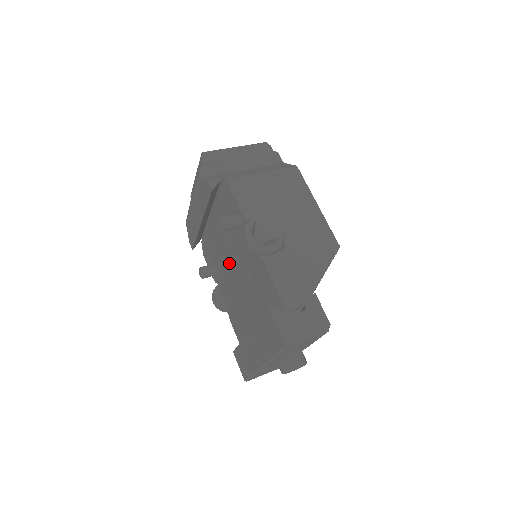
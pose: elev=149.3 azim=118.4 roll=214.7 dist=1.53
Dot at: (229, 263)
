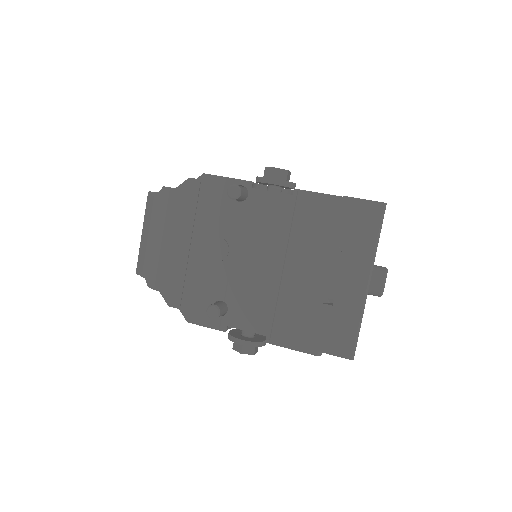
Dot at: (243, 265)
